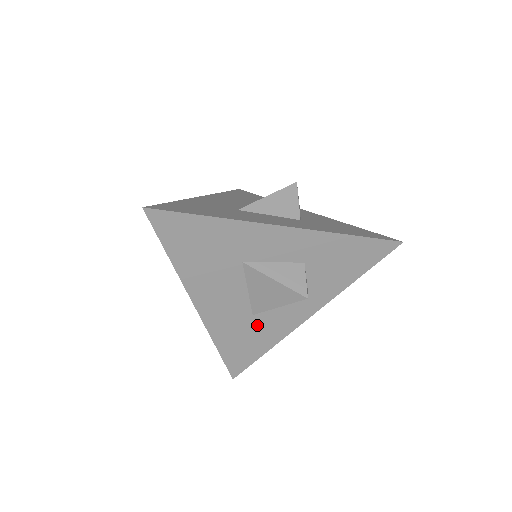
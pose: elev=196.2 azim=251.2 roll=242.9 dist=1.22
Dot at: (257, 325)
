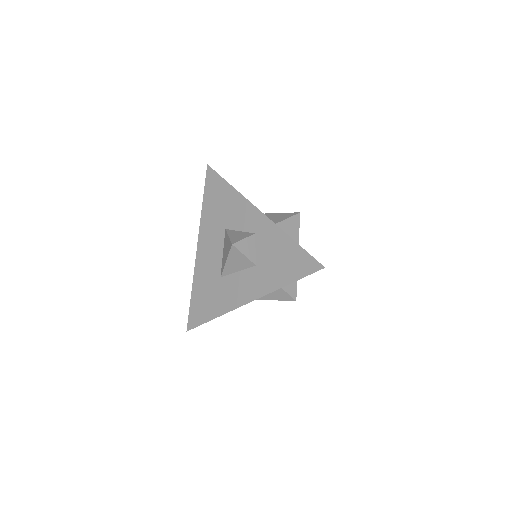
Dot at: occluded
